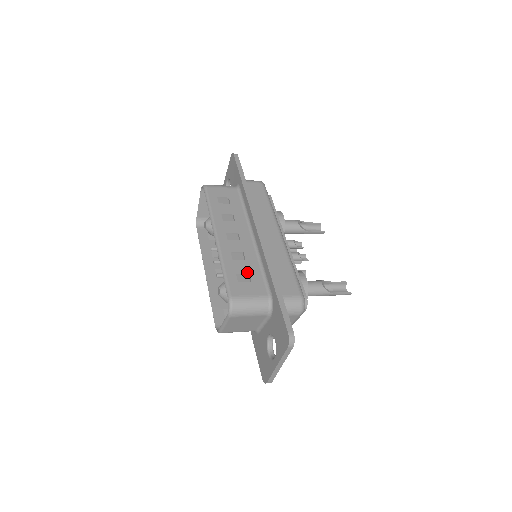
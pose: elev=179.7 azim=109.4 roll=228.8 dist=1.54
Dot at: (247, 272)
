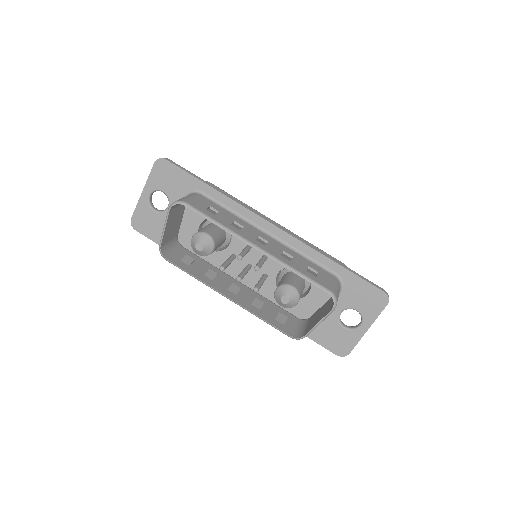
Dot at: (307, 266)
